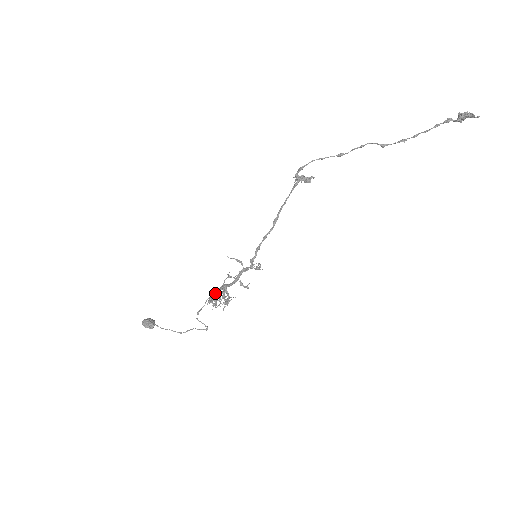
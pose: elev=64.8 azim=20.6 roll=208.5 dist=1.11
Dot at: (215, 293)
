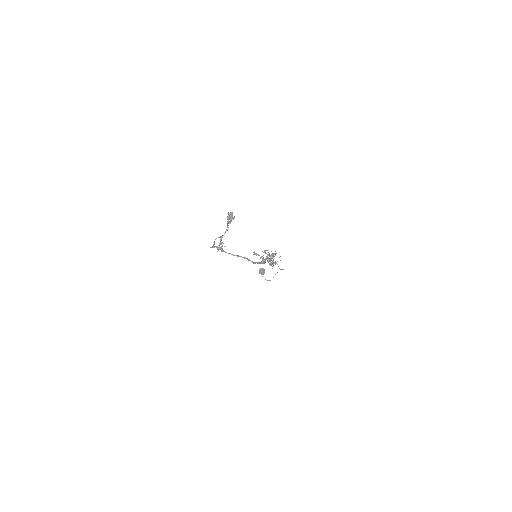
Dot at: occluded
